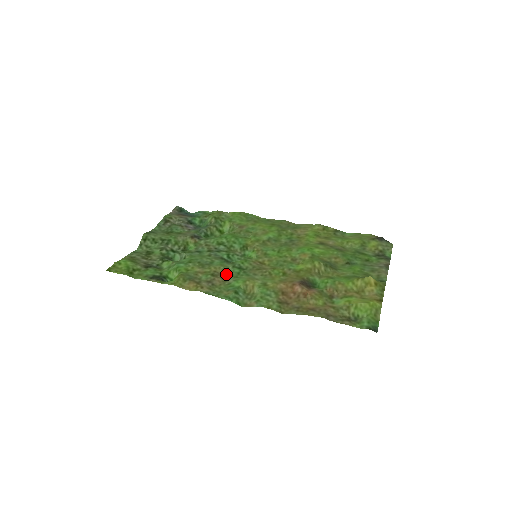
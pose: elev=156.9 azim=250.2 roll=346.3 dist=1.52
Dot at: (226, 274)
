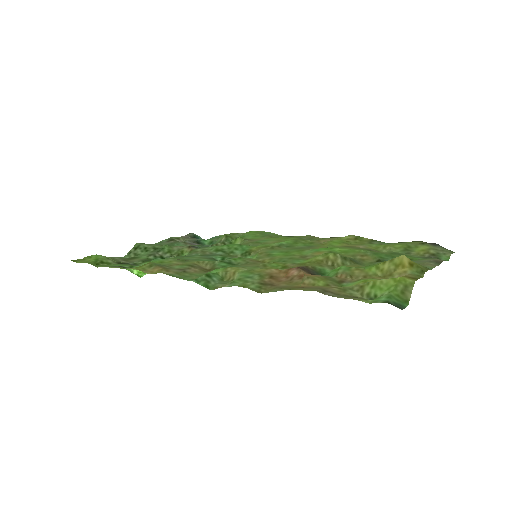
Dot at: (209, 268)
